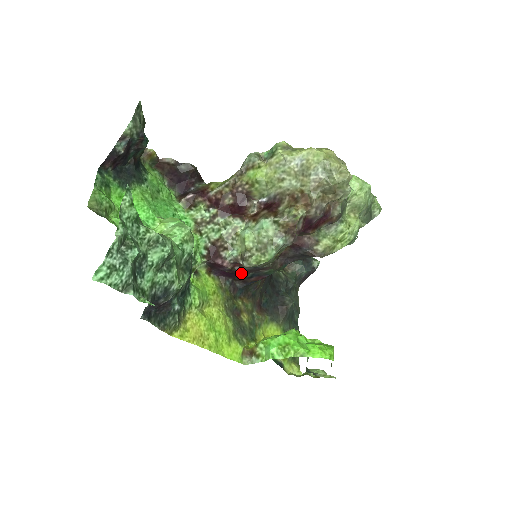
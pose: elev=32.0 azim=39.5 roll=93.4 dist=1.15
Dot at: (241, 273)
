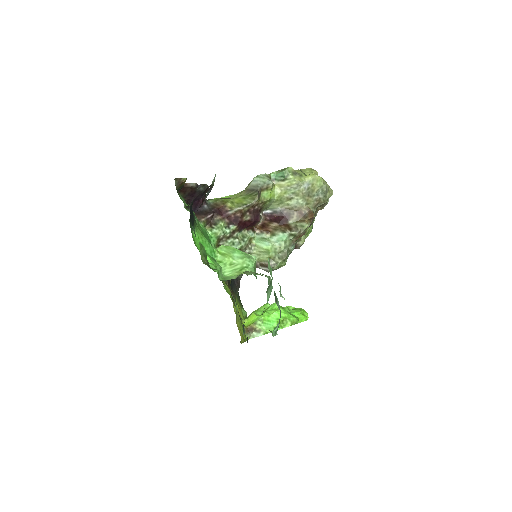
Dot at: occluded
